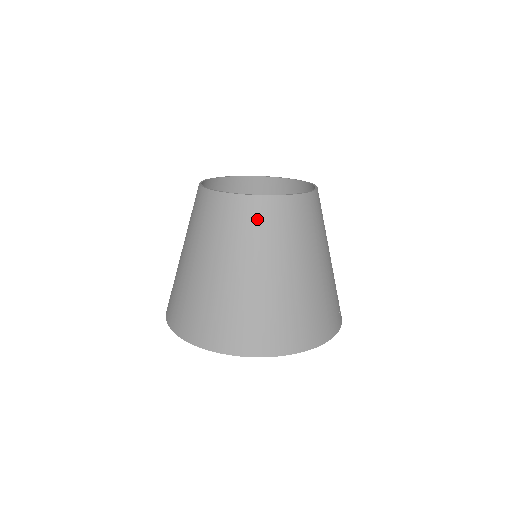
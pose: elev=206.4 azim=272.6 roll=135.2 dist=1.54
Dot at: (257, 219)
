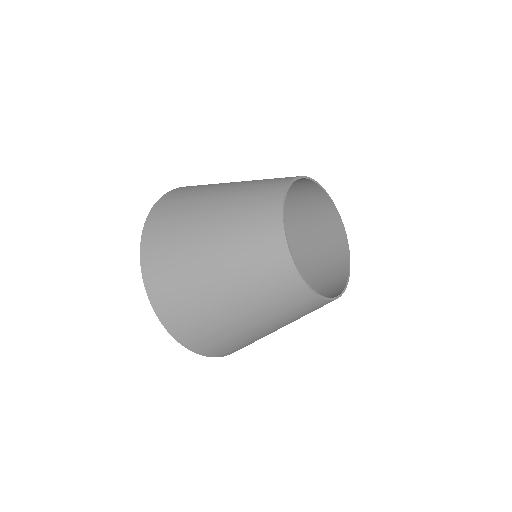
Dot at: (289, 298)
